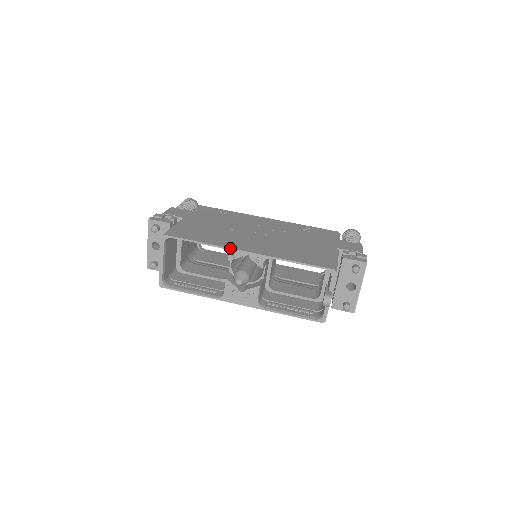
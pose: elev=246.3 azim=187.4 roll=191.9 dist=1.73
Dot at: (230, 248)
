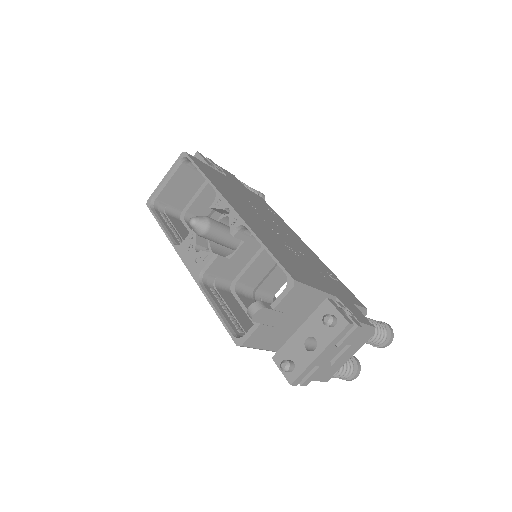
Dot at: (221, 194)
